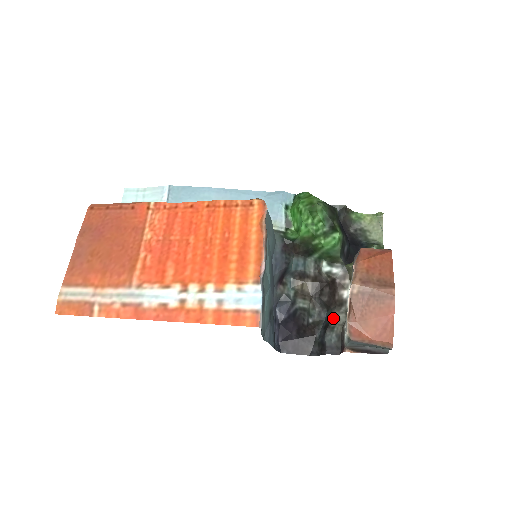
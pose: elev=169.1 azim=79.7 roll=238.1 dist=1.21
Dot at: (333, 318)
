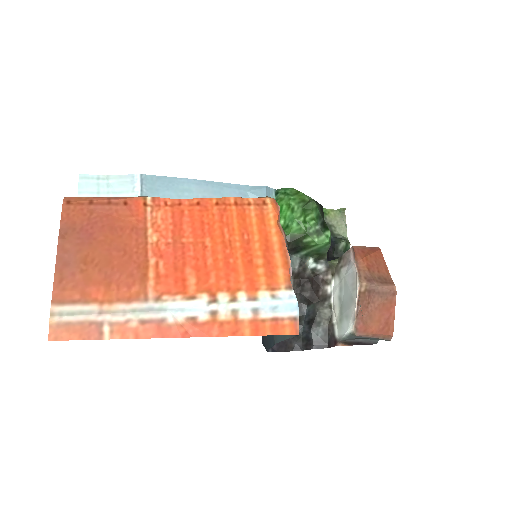
Dot at: (318, 313)
